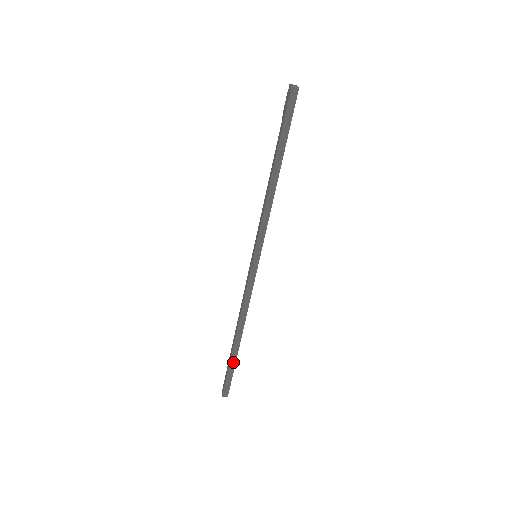
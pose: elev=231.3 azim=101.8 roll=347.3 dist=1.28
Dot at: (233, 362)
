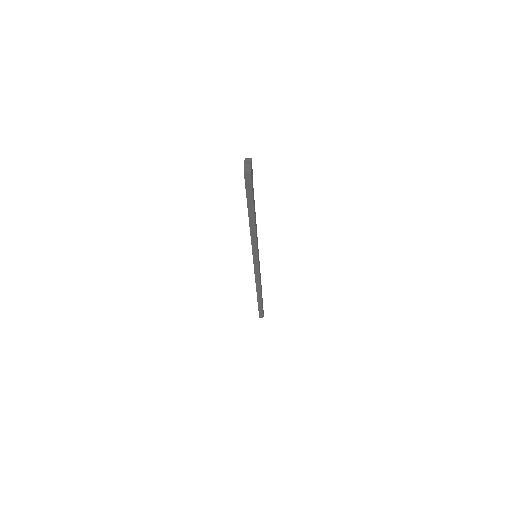
Dot at: (260, 305)
